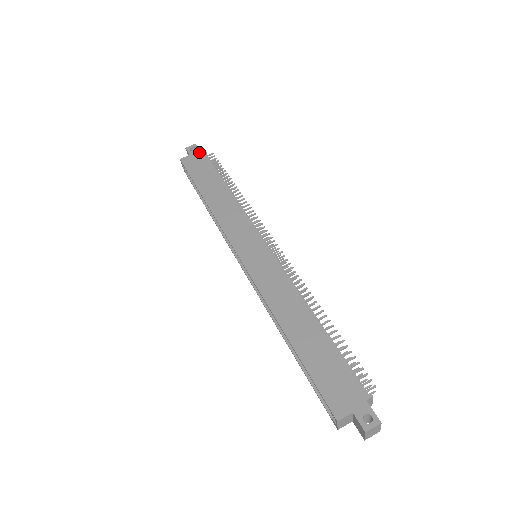
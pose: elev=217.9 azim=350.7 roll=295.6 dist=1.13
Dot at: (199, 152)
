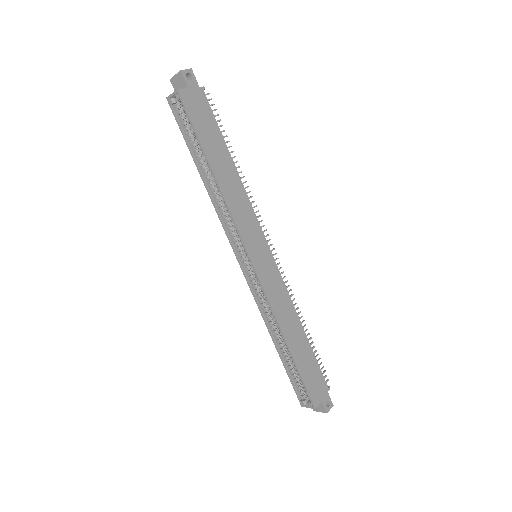
Dot at: (198, 88)
